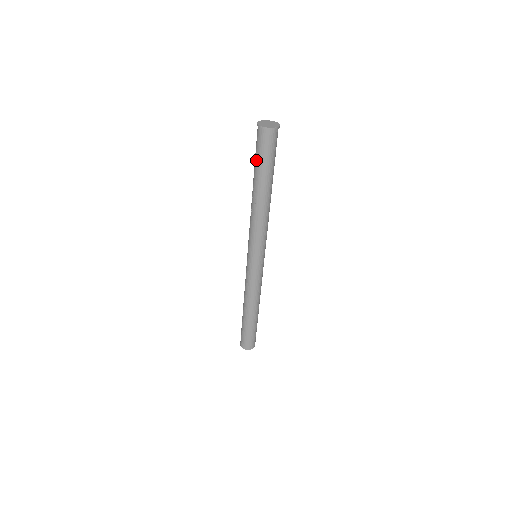
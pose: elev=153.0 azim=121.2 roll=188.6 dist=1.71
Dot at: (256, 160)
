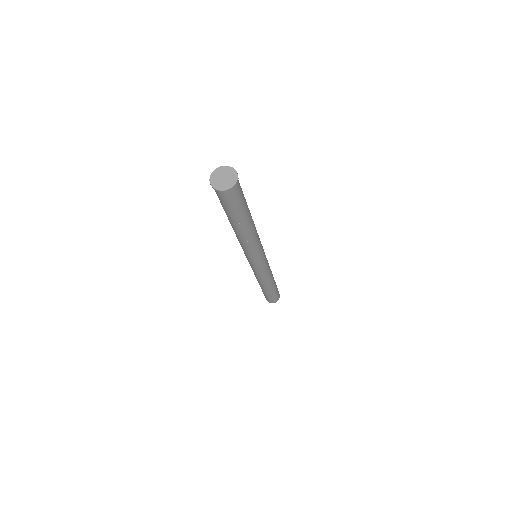
Dot at: (231, 212)
